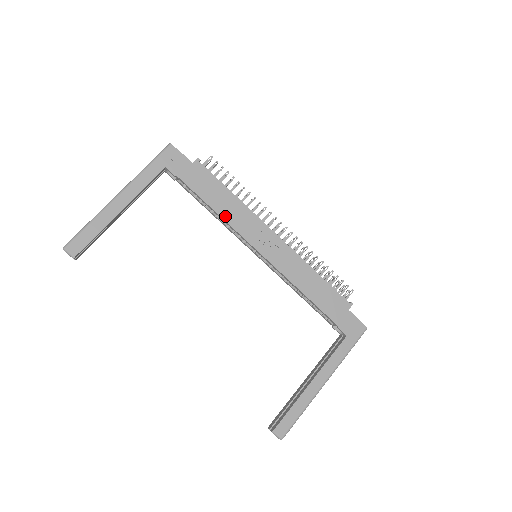
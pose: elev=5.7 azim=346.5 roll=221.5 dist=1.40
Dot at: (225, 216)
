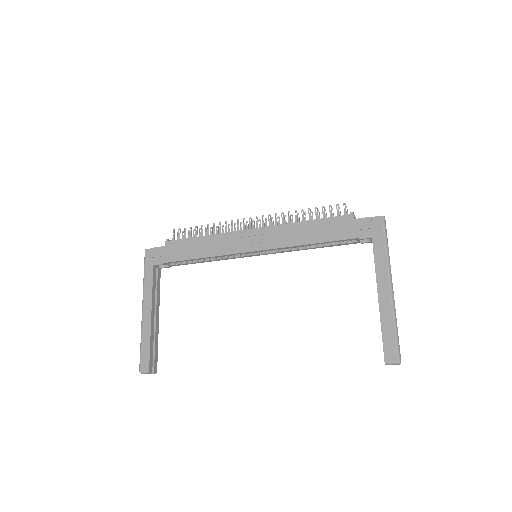
Dot at: (211, 254)
